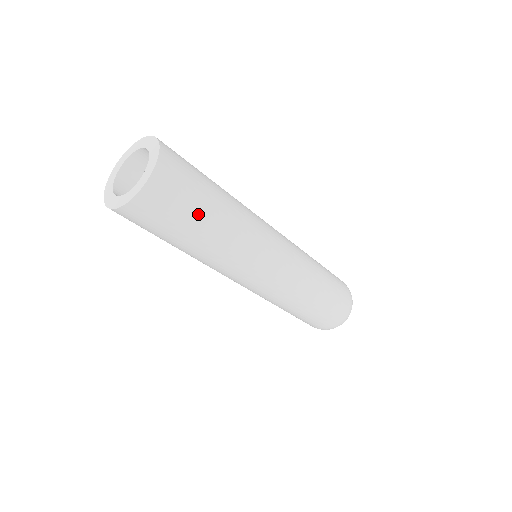
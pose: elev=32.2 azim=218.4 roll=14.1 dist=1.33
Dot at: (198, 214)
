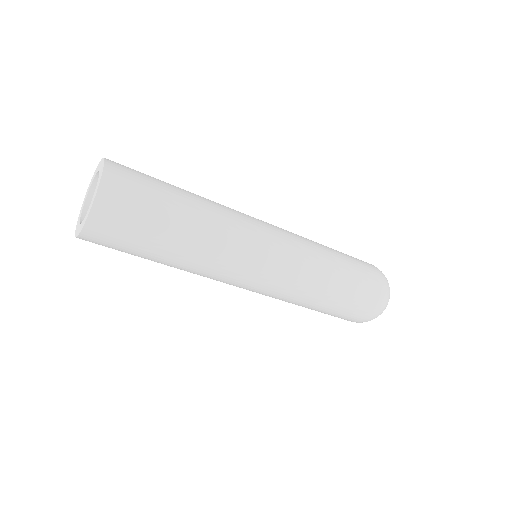
Dot at: (158, 231)
